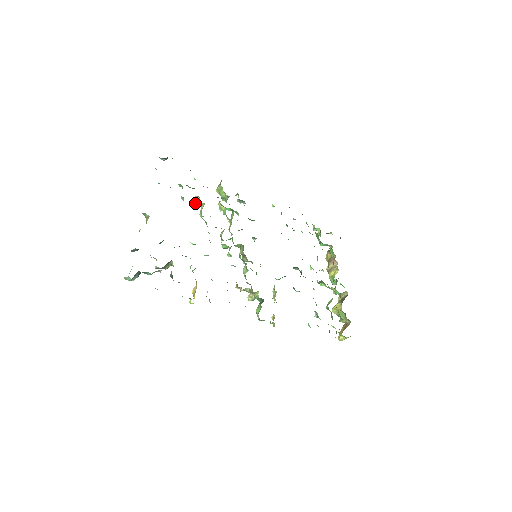
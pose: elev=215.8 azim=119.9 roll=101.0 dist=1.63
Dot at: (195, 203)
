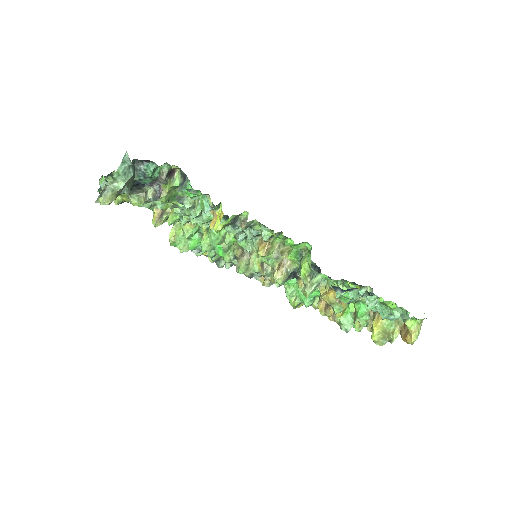
Dot at: (156, 219)
